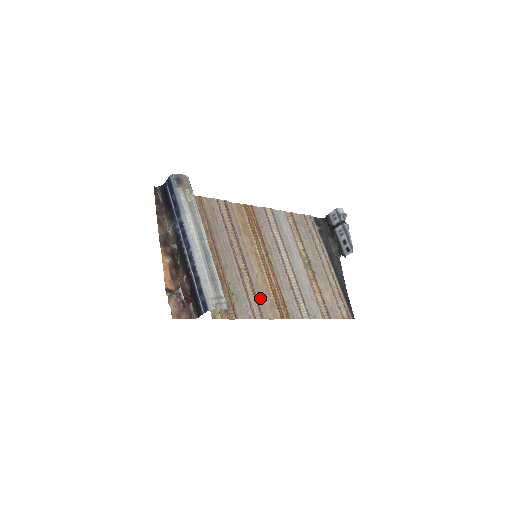
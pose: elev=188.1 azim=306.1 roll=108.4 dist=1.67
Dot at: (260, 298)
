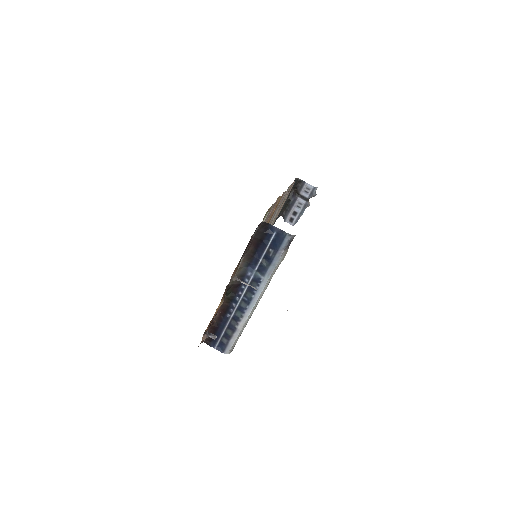
Dot at: occluded
